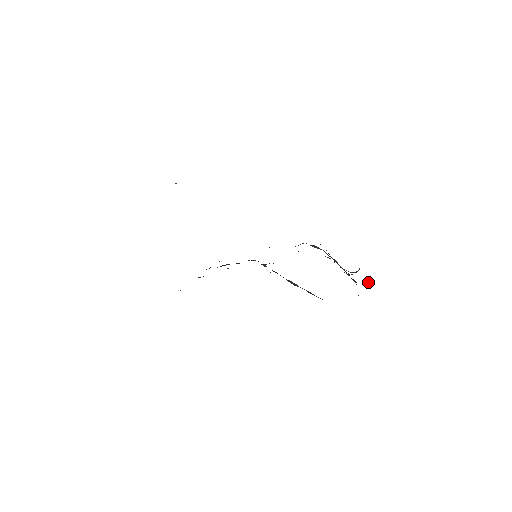
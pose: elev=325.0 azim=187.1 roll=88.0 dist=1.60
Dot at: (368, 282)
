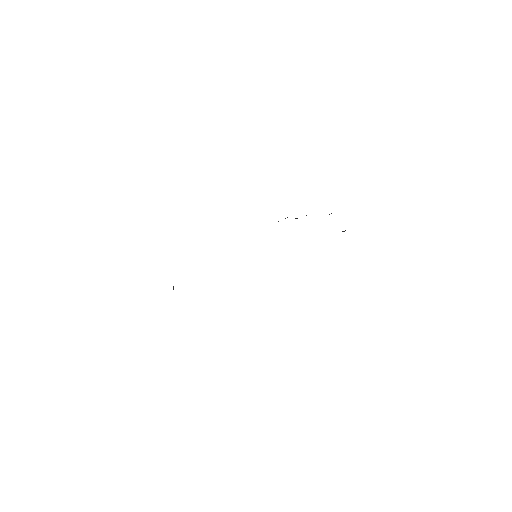
Dot at: (345, 230)
